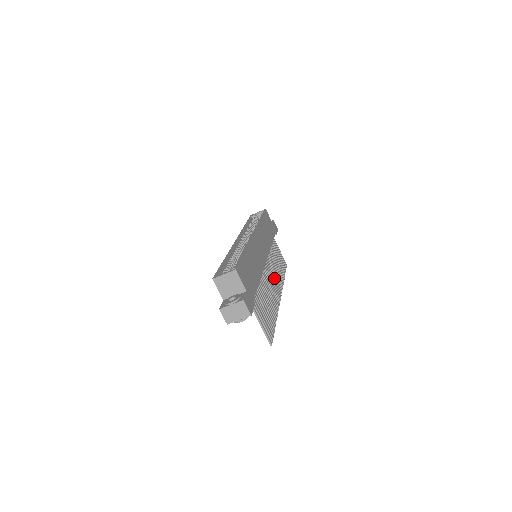
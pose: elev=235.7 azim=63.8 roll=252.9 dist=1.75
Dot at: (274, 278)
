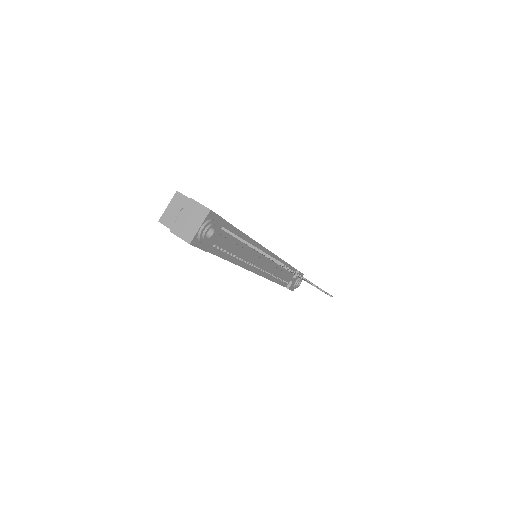
Dot at: occluded
